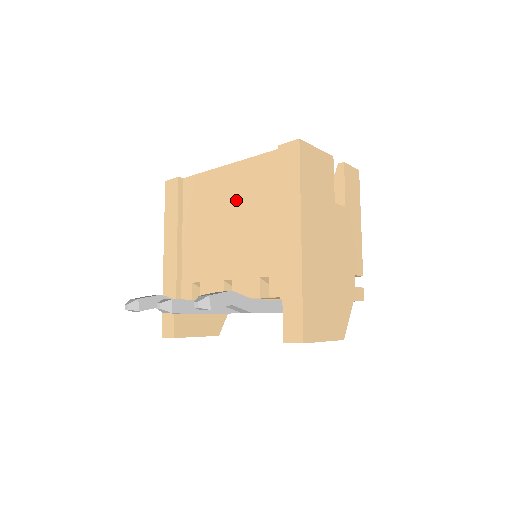
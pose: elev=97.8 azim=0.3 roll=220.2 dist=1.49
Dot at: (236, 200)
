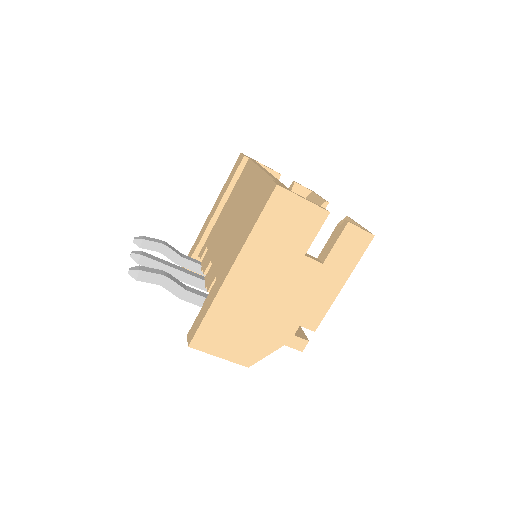
Dot at: (246, 204)
